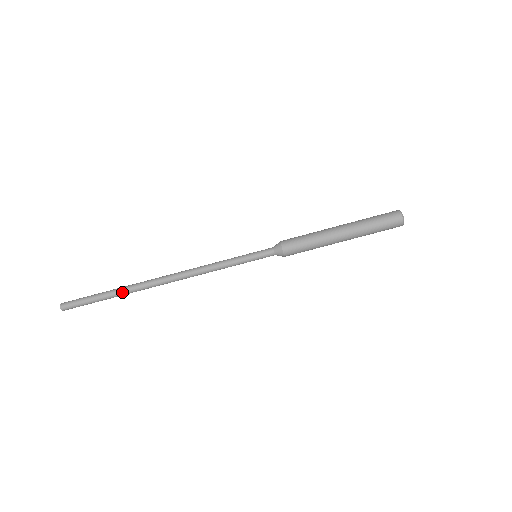
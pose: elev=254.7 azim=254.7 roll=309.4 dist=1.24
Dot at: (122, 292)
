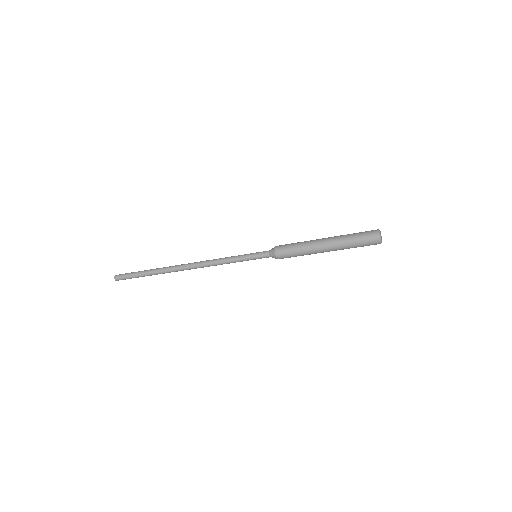
Dot at: occluded
